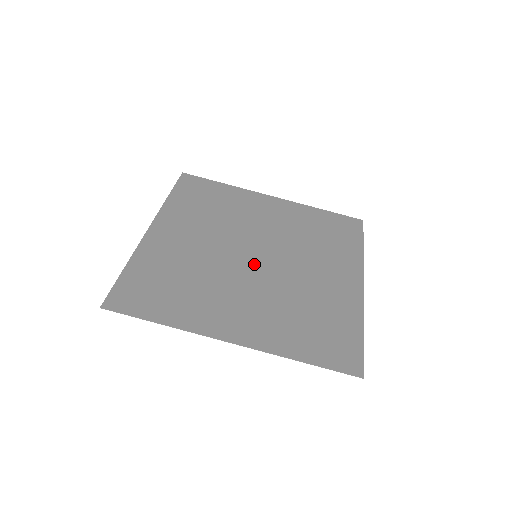
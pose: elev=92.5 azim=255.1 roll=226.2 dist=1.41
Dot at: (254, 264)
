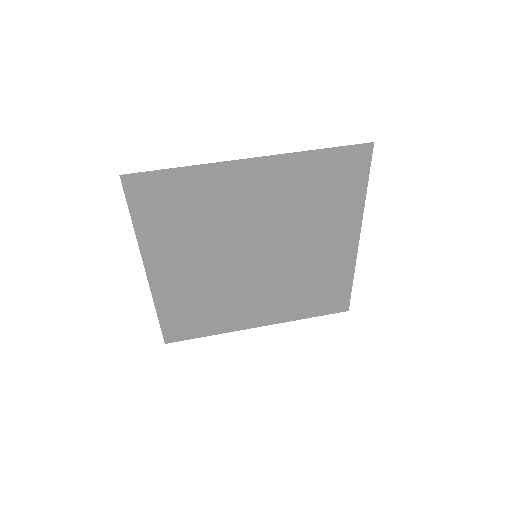
Dot at: (256, 246)
